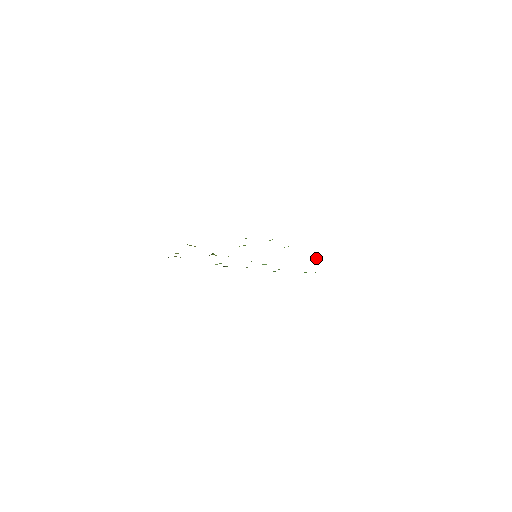
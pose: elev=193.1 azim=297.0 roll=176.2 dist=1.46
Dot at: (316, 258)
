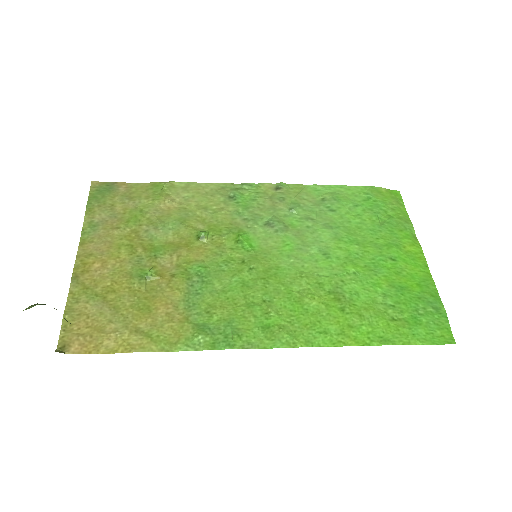
Dot at: (342, 274)
